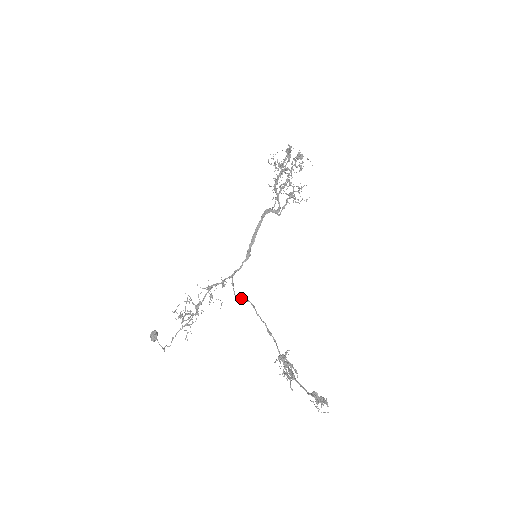
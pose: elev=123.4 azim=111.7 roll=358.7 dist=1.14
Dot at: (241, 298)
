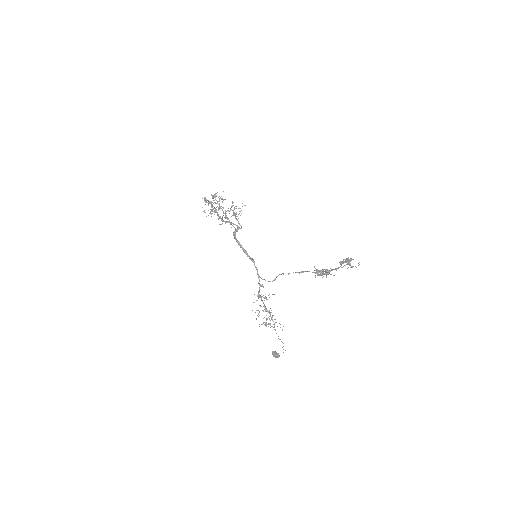
Dot at: (274, 279)
